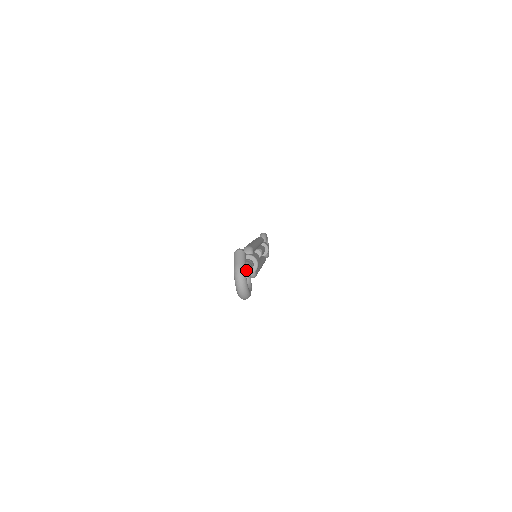
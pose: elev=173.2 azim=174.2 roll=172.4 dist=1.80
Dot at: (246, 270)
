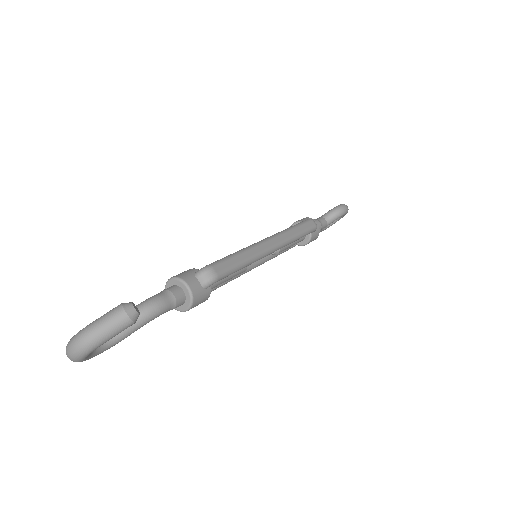
Dot at: (138, 319)
